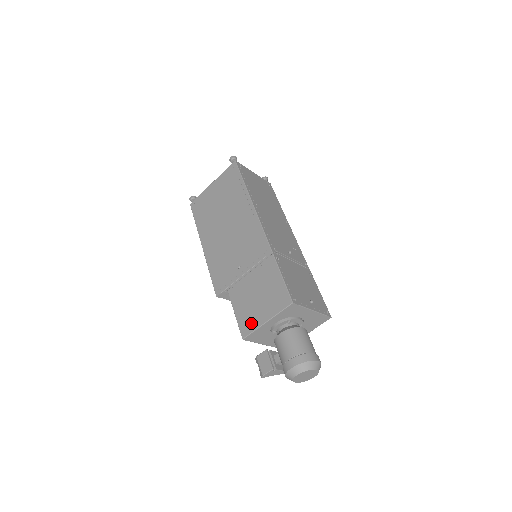
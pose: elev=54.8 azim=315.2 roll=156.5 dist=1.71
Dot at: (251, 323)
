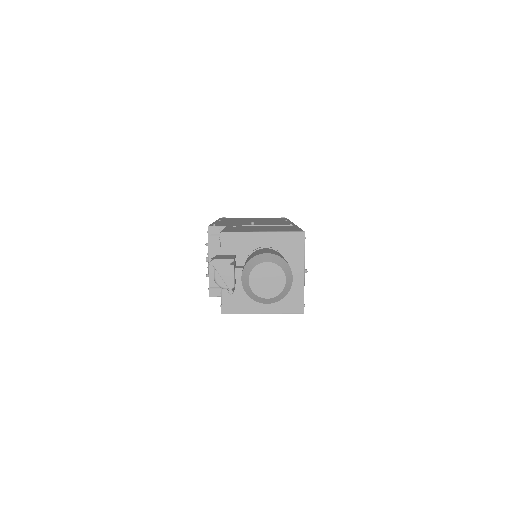
Dot at: (241, 230)
